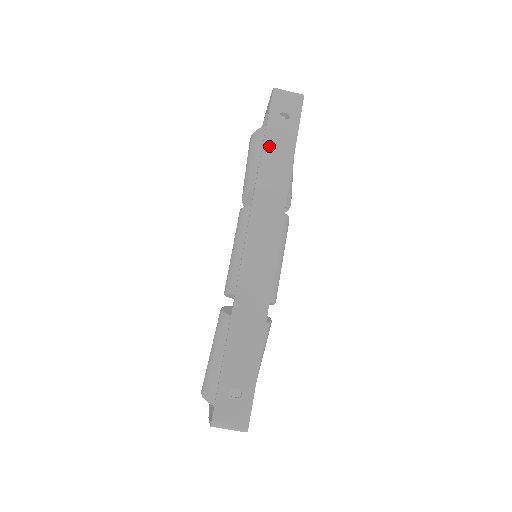
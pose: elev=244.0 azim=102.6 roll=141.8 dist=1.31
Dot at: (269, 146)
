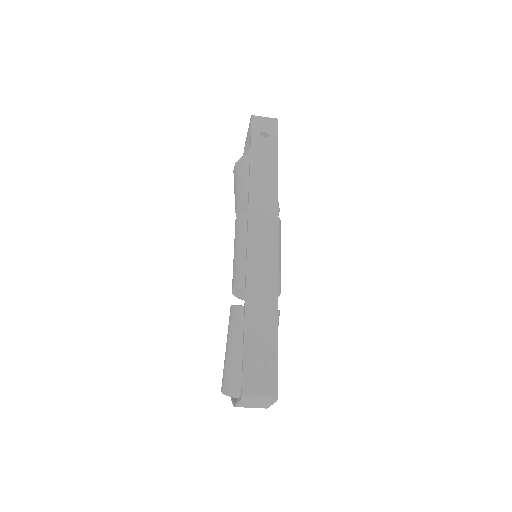
Dot at: (256, 157)
